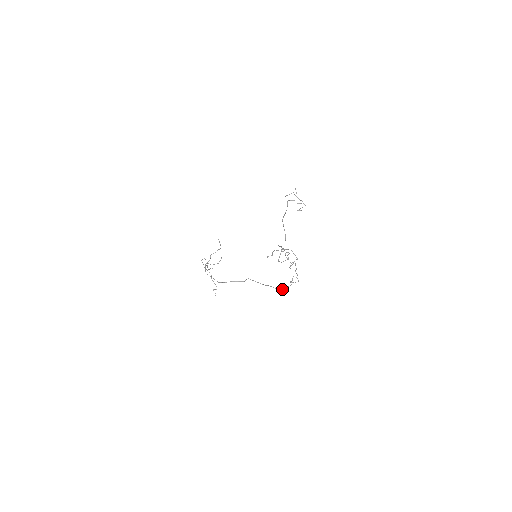
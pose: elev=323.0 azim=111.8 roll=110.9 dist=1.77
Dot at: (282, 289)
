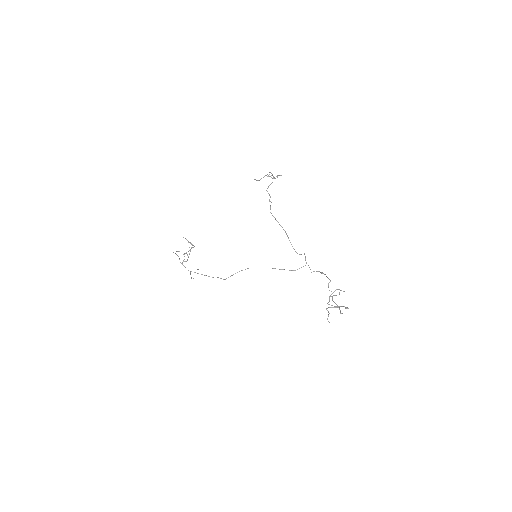
Dot at: occluded
